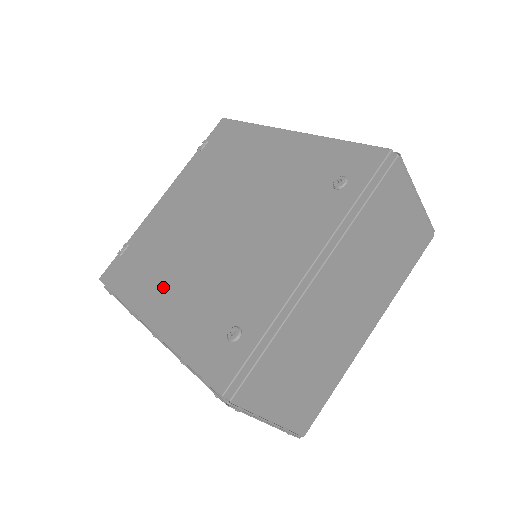
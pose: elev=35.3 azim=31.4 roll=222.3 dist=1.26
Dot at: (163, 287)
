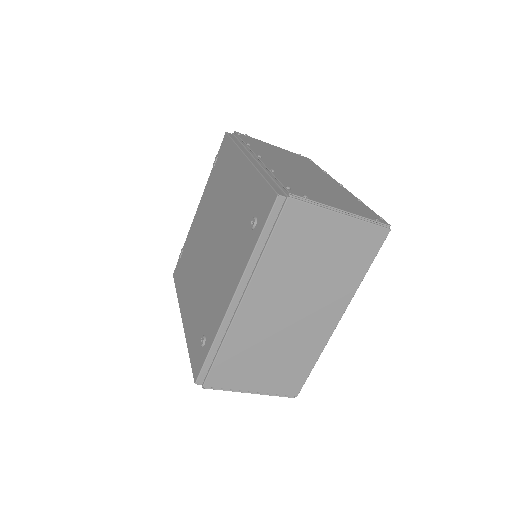
Dot at: (189, 292)
